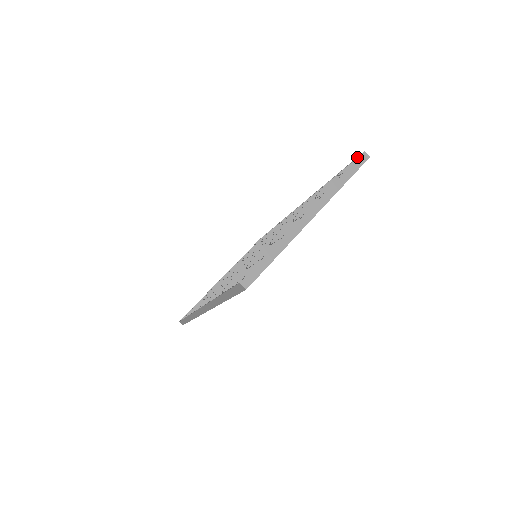
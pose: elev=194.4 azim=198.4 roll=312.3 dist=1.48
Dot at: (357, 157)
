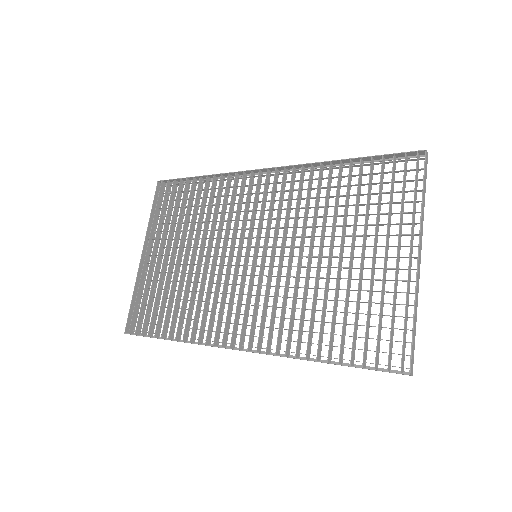
Dot at: (410, 152)
